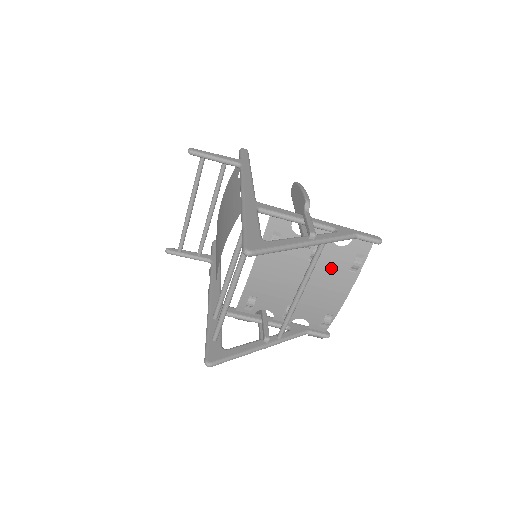
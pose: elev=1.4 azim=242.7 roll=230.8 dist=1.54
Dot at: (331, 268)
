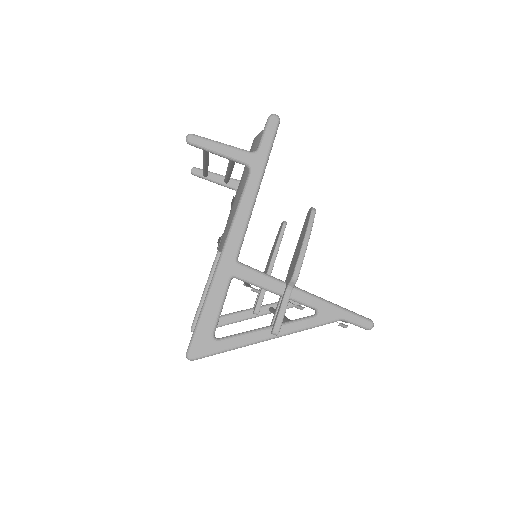
Dot at: occluded
